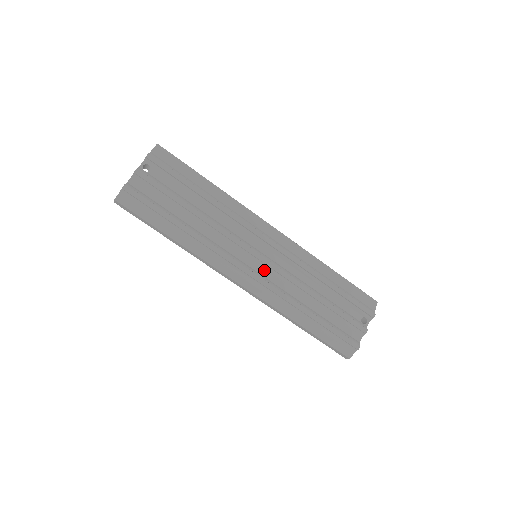
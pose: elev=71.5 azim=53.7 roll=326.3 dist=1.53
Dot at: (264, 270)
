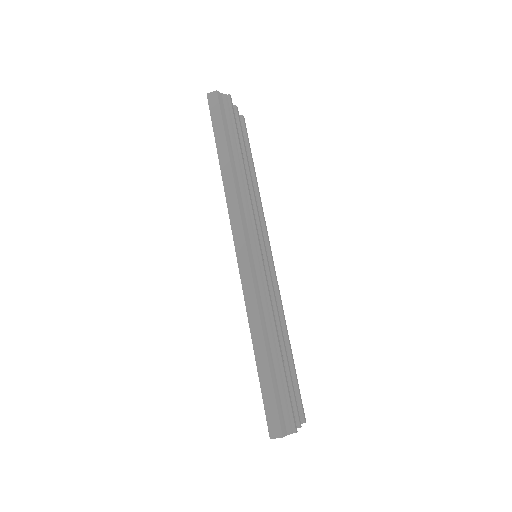
Dot at: occluded
